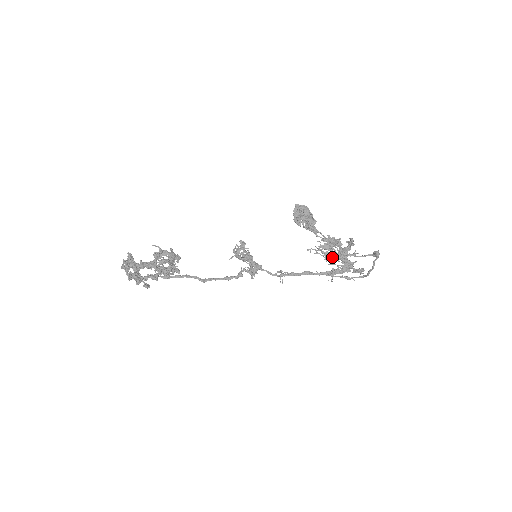
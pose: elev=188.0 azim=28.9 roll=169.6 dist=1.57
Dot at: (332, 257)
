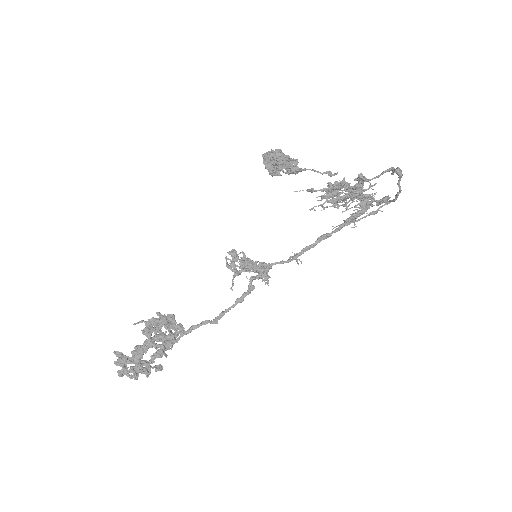
Dot at: (343, 201)
